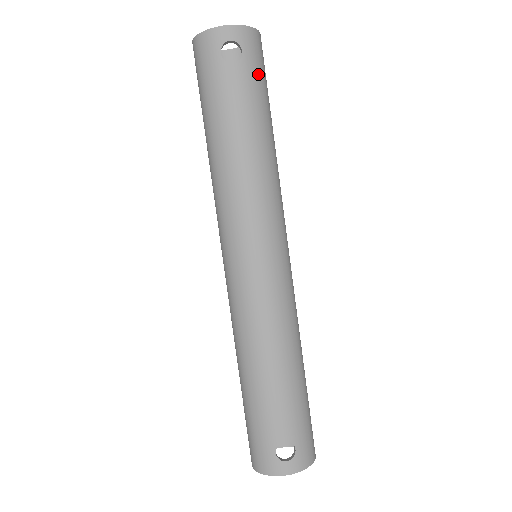
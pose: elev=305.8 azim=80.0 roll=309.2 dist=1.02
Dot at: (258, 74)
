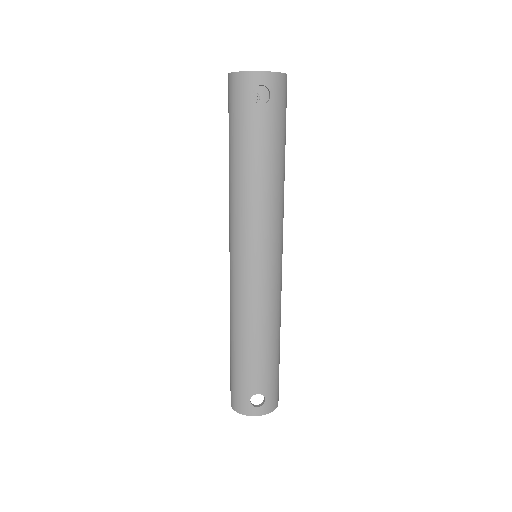
Dot at: (280, 114)
